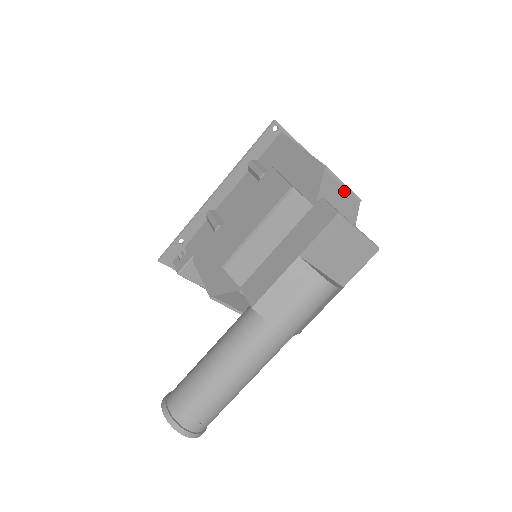
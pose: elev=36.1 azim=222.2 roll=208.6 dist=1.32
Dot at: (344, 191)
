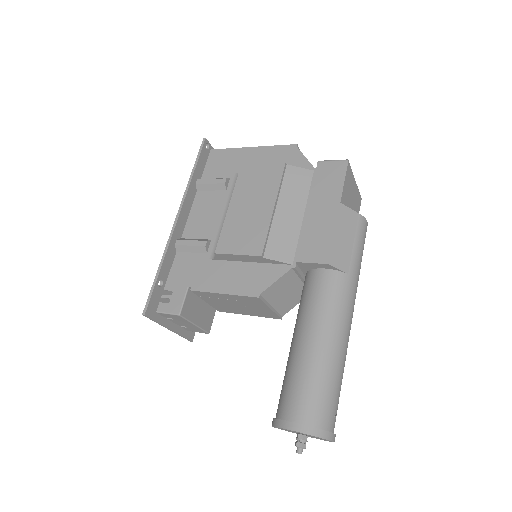
Dot at: occluded
